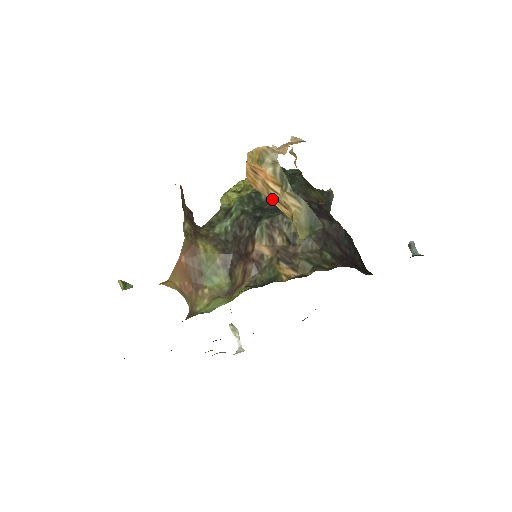
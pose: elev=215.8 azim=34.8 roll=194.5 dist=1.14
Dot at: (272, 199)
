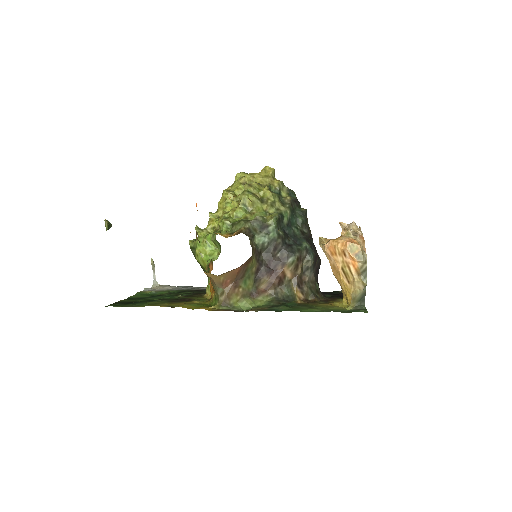
Dot at: (342, 272)
